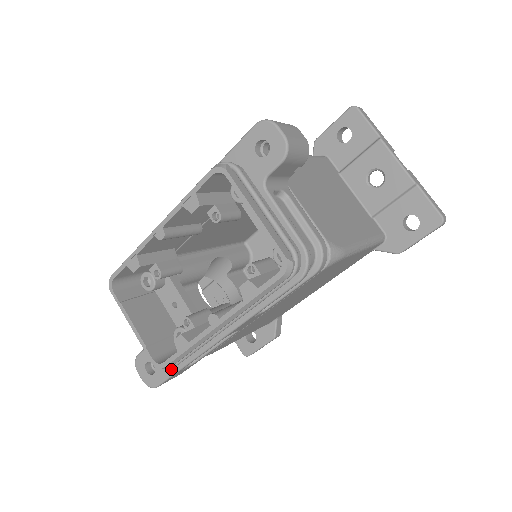
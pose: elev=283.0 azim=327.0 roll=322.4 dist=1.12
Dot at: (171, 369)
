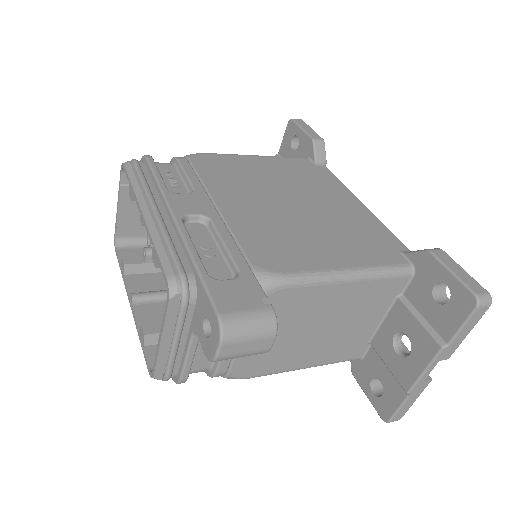
Dot at: occluded
